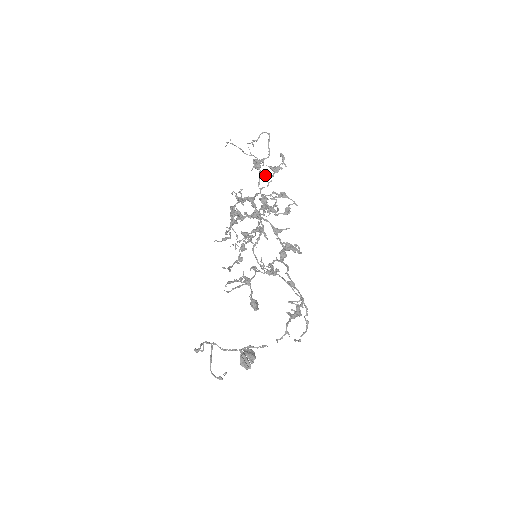
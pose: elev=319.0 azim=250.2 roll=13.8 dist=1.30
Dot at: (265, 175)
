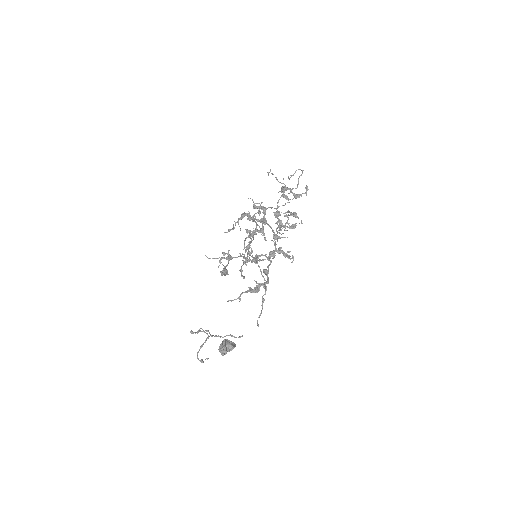
Dot at: (286, 197)
